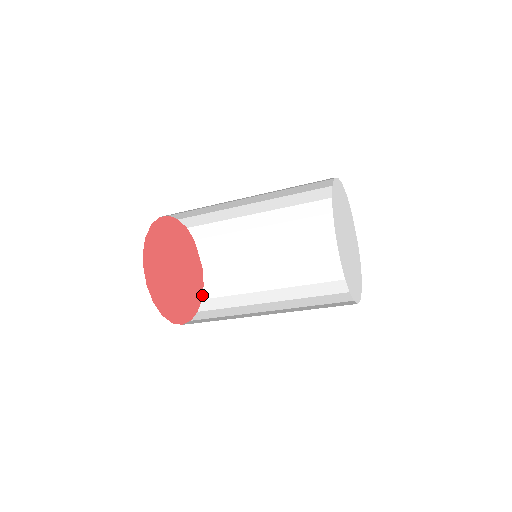
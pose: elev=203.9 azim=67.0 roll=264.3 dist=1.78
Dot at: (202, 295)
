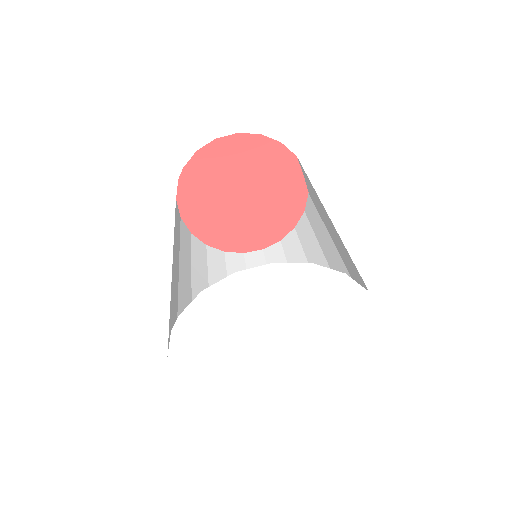
Dot at: (297, 222)
